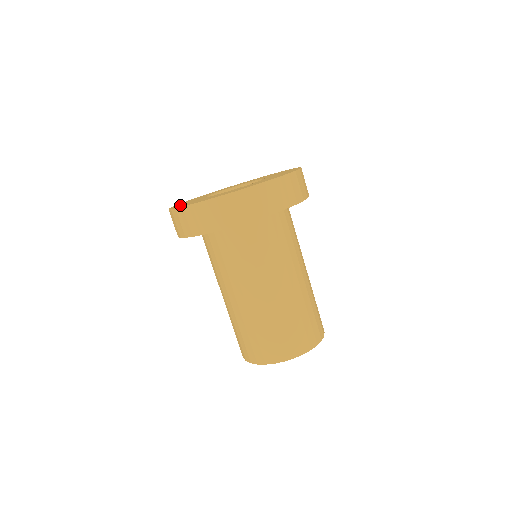
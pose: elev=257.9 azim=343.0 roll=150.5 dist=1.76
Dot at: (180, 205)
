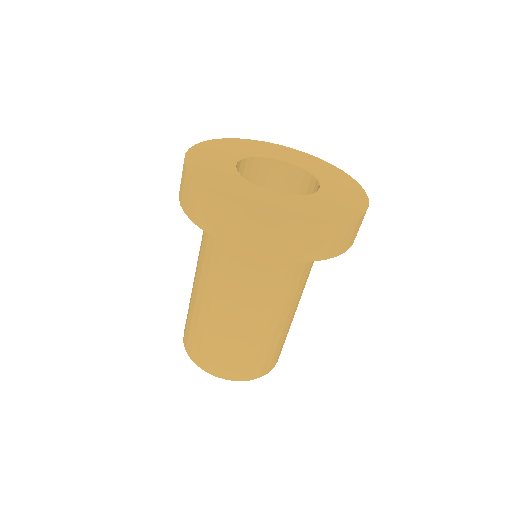
Dot at: (208, 149)
